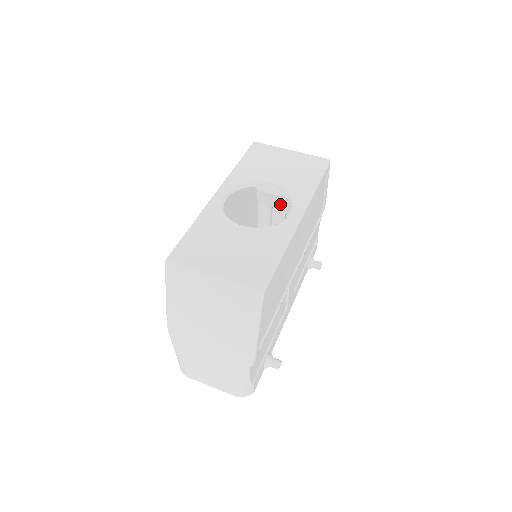
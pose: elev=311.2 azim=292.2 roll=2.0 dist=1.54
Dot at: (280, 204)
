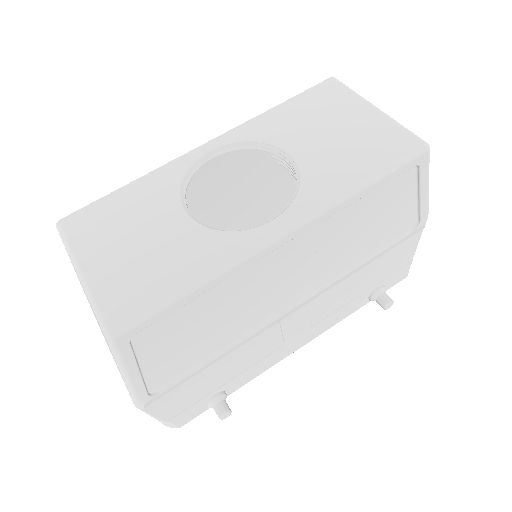
Dot at: occluded
